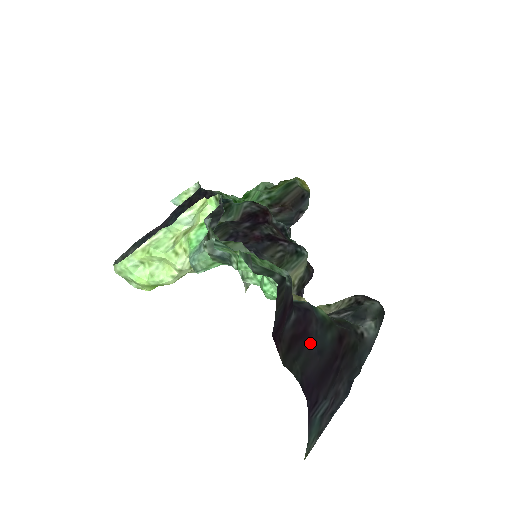
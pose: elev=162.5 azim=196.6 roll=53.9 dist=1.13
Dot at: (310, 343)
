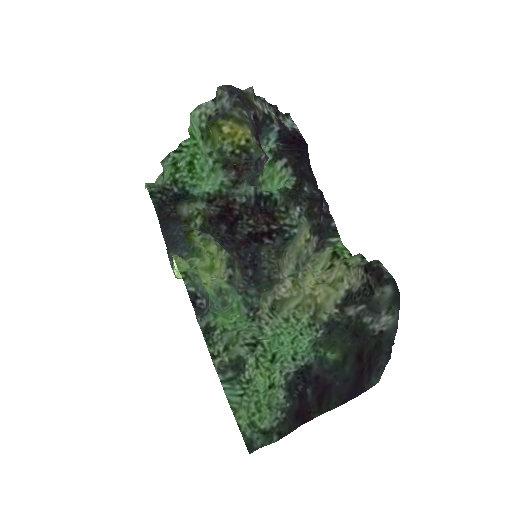
Dot at: (334, 387)
